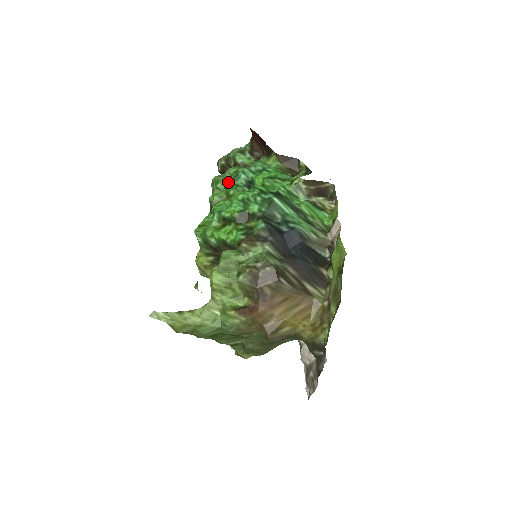
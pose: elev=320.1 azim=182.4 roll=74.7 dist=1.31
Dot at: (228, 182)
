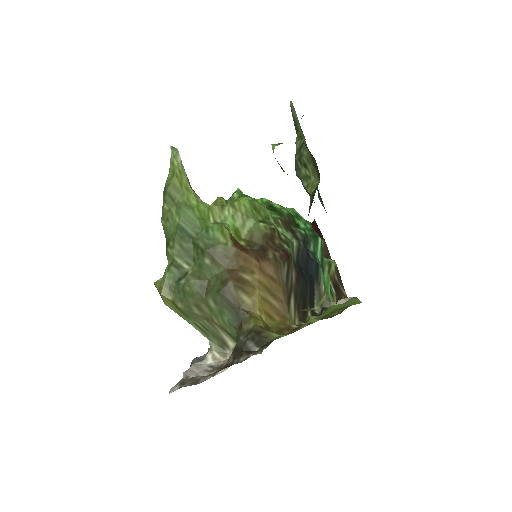
Dot at: occluded
